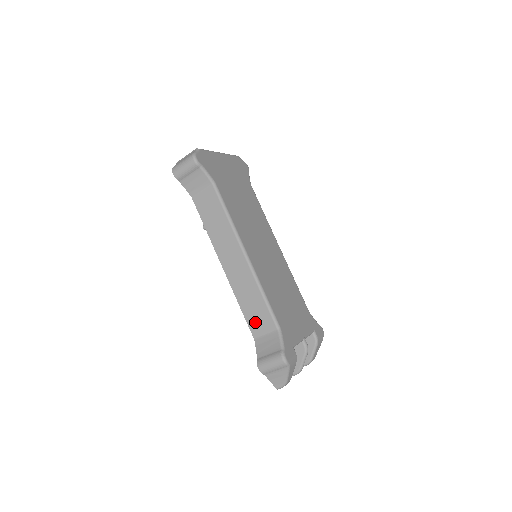
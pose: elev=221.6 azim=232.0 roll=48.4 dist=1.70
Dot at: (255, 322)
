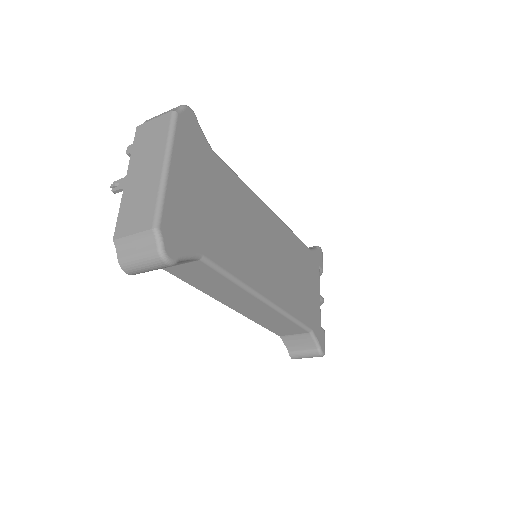
Dot at: (281, 331)
